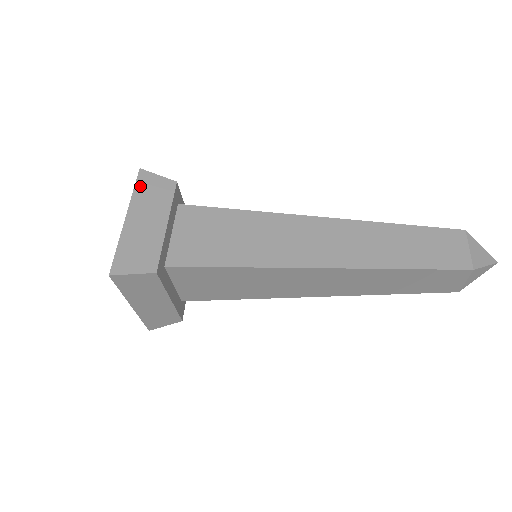
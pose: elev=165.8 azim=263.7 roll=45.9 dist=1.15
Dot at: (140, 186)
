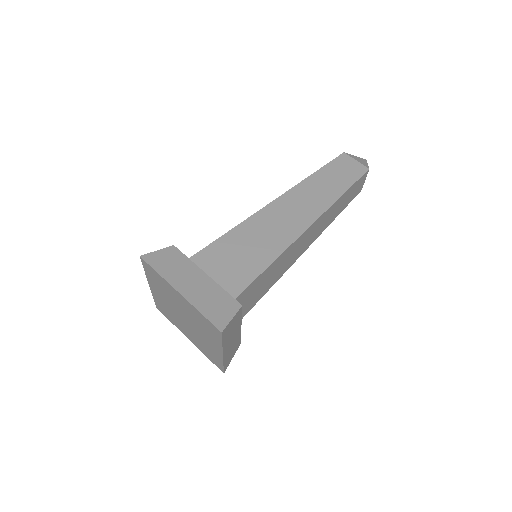
Dot at: (225, 338)
